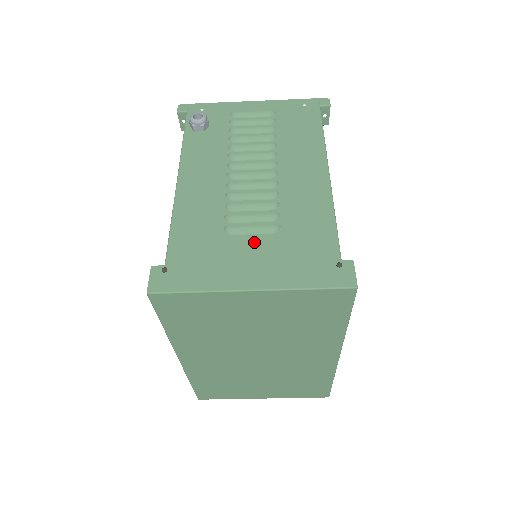
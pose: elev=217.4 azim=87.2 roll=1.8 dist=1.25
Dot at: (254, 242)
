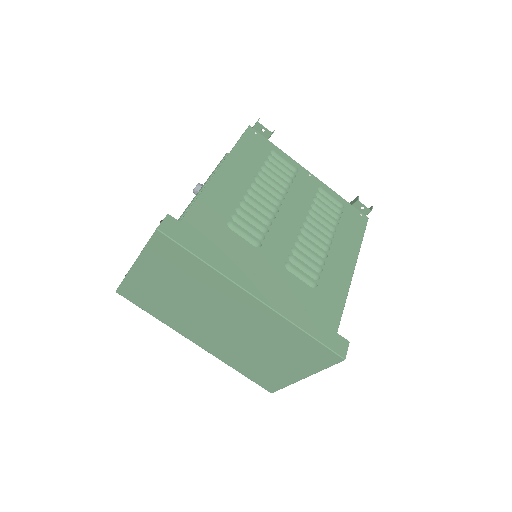
Dot at: occluded
